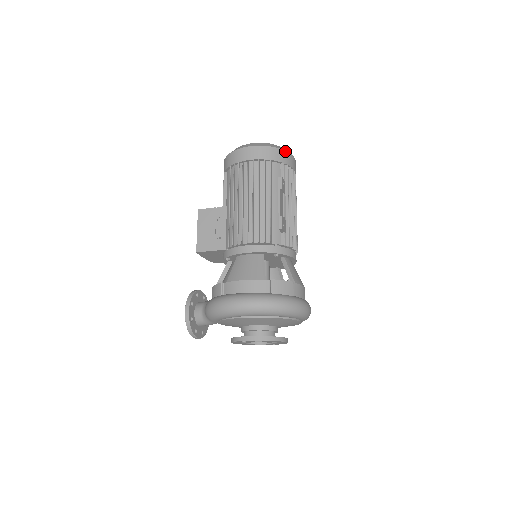
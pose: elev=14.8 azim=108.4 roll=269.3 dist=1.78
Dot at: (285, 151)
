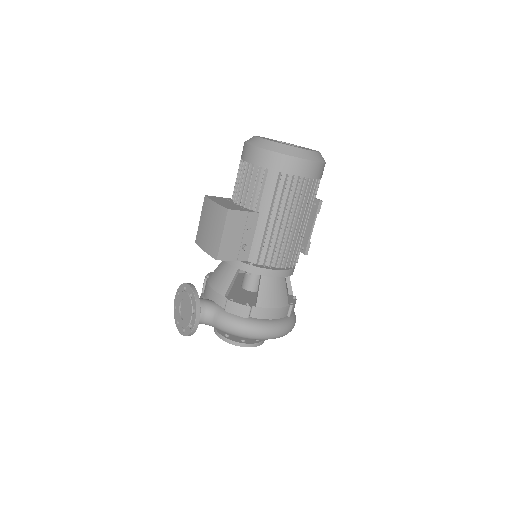
Dot at: occluded
